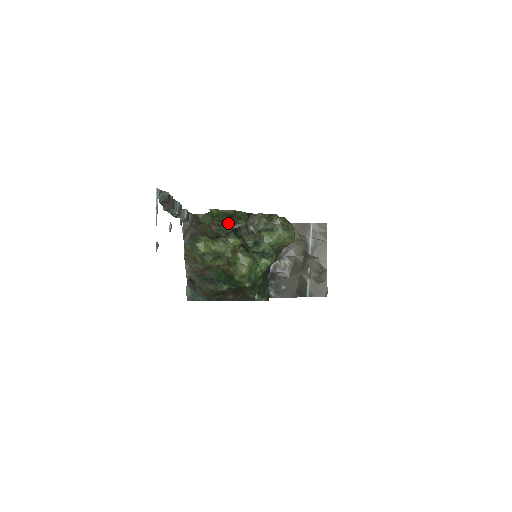
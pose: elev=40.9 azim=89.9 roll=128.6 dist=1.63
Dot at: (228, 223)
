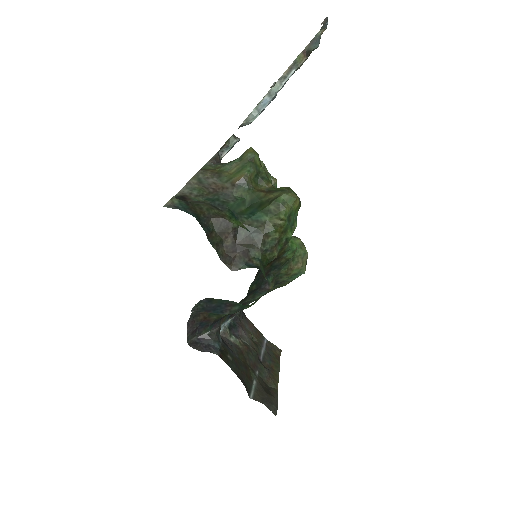
Dot at: occluded
